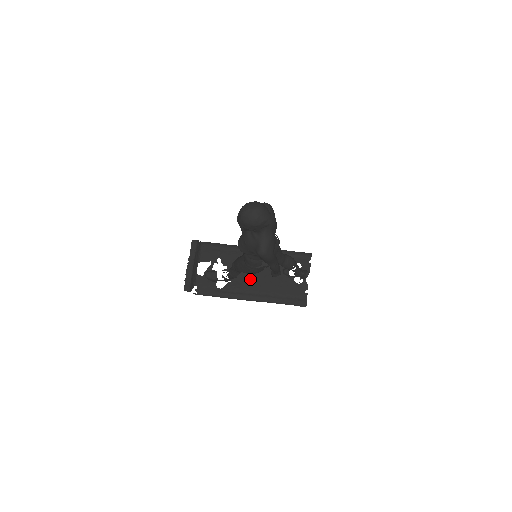
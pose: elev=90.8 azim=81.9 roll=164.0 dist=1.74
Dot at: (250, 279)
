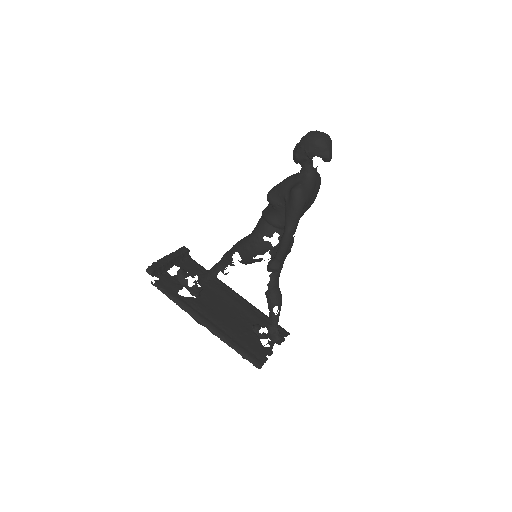
Dot at: (216, 309)
